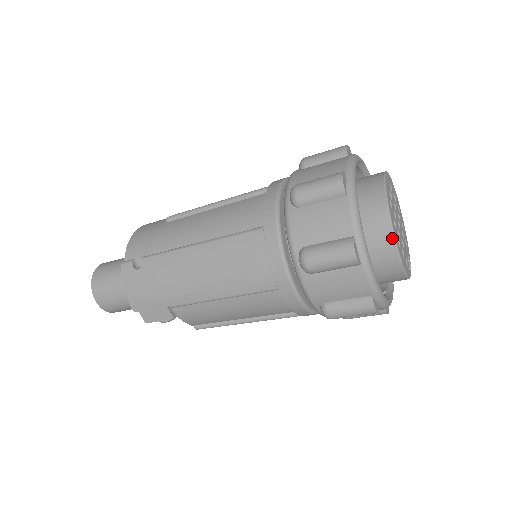
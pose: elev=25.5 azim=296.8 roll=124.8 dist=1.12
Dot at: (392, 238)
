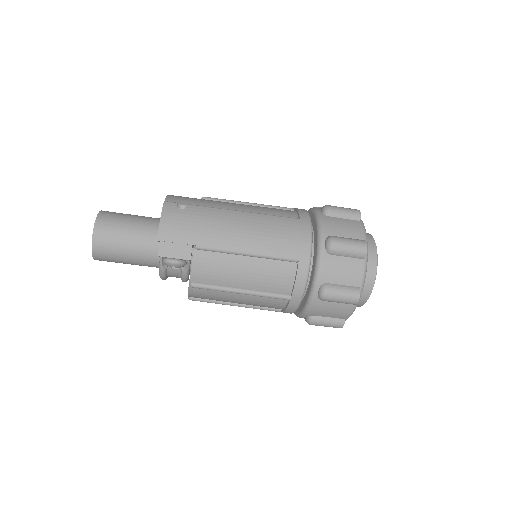
Dot at: (376, 259)
